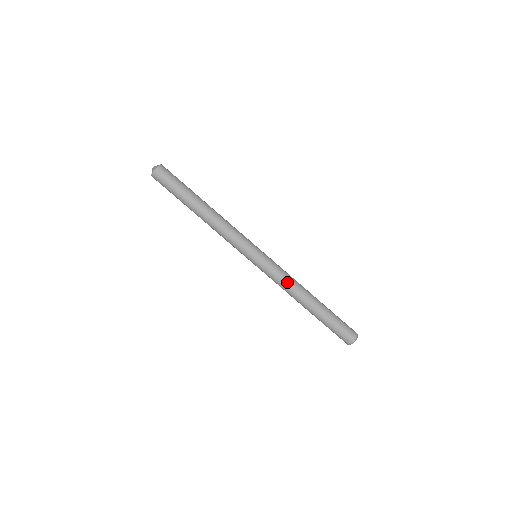
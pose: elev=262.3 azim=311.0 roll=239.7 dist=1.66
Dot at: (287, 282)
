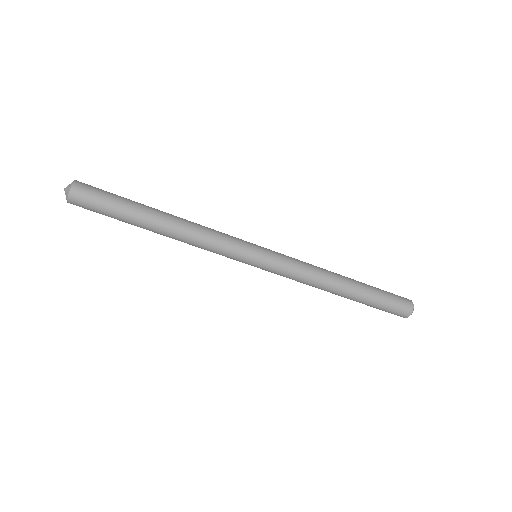
Dot at: (303, 283)
